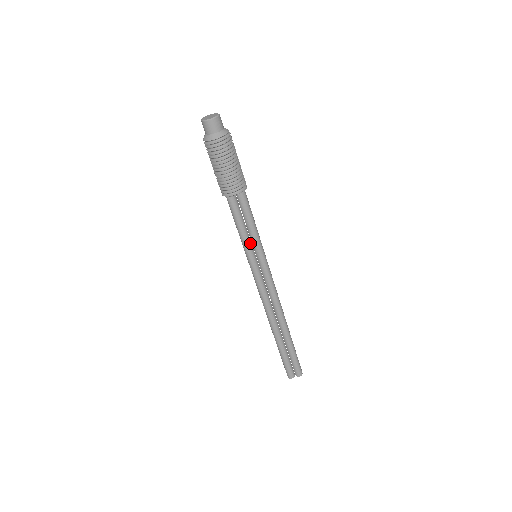
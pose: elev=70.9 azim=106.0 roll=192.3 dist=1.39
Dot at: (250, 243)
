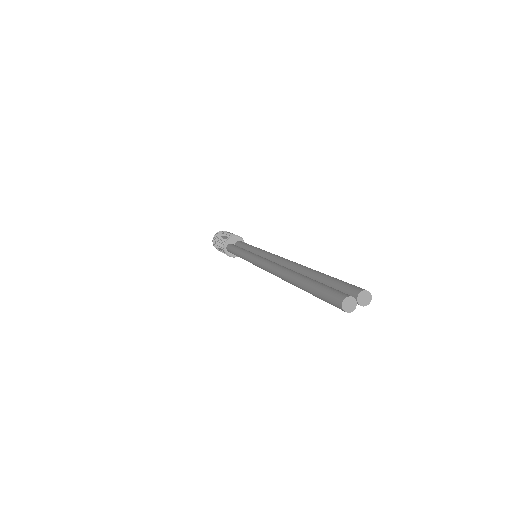
Dot at: occluded
